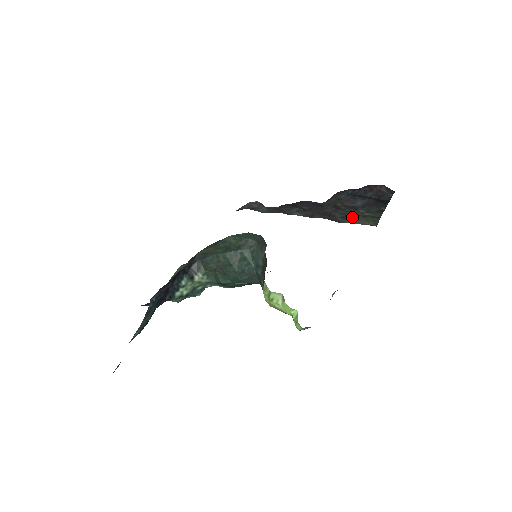
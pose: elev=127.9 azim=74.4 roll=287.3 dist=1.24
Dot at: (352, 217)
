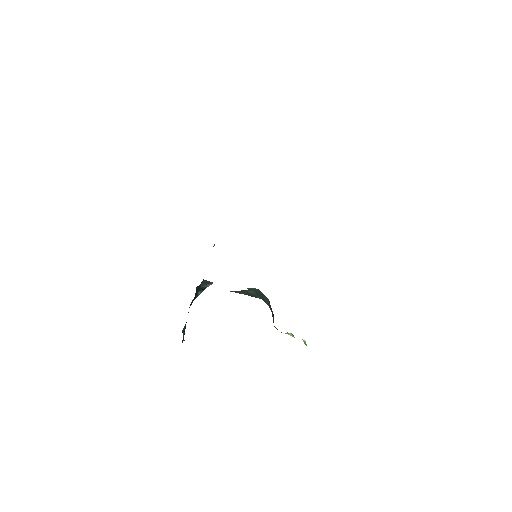
Dot at: occluded
